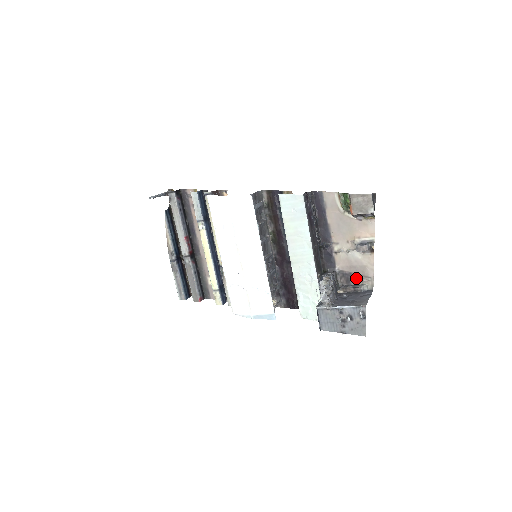
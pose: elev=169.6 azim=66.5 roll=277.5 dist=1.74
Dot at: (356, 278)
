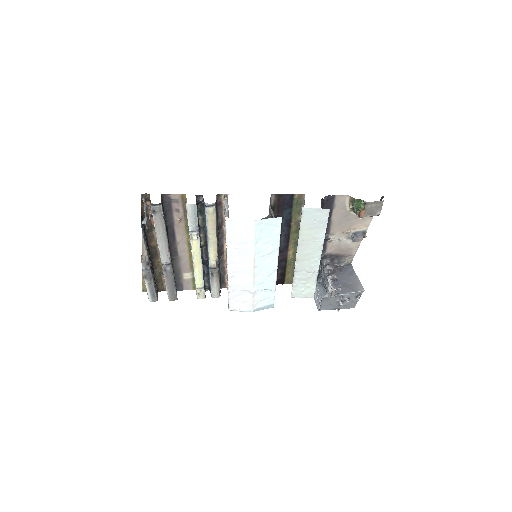
Dot at: (340, 257)
